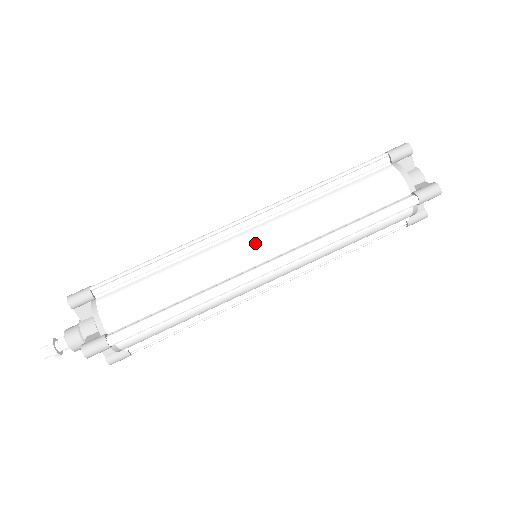
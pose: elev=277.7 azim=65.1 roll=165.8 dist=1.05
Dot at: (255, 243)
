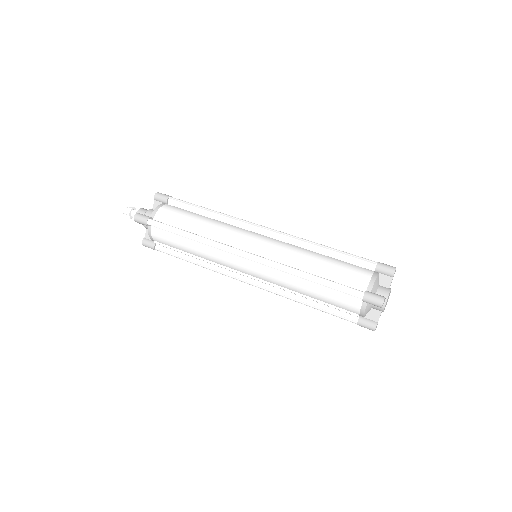
Dot at: (257, 241)
